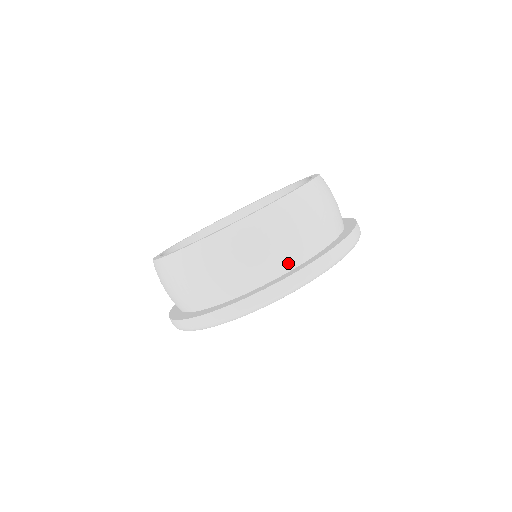
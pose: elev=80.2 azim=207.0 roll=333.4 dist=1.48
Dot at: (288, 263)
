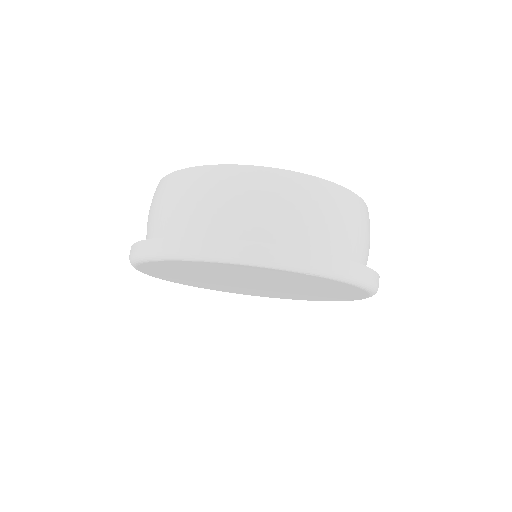
Dot at: (350, 256)
